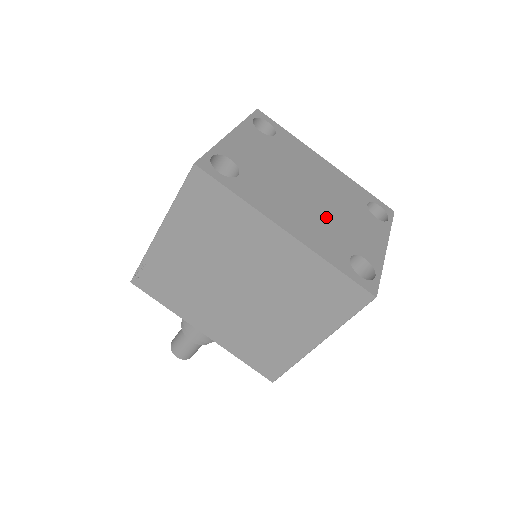
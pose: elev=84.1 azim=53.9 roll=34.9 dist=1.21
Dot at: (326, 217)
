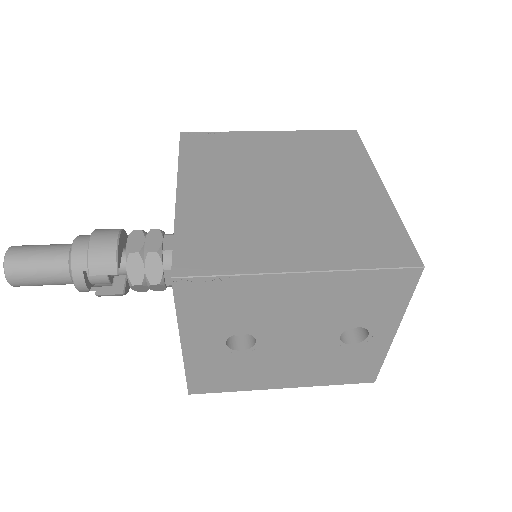
Dot at: occluded
